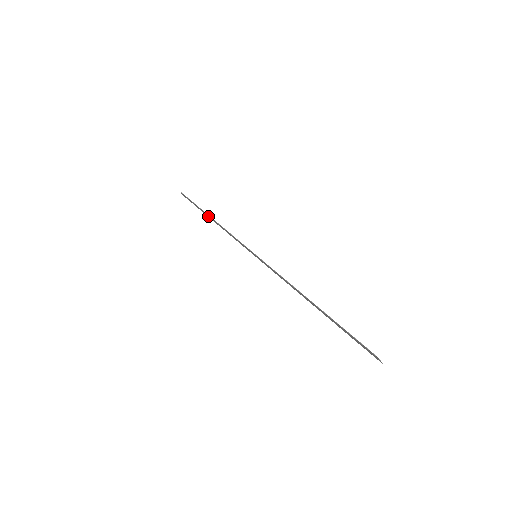
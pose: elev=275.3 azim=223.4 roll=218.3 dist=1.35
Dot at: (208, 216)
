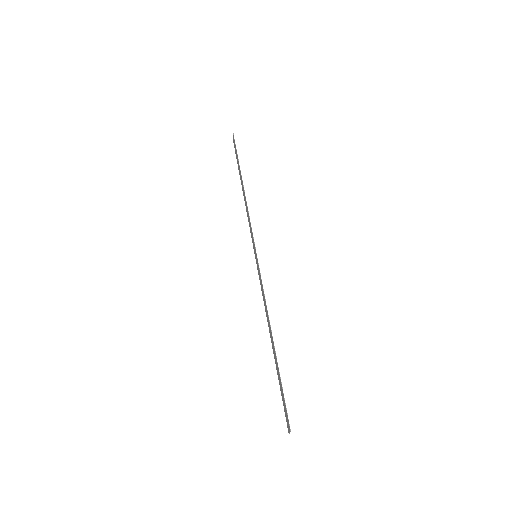
Dot at: (241, 180)
